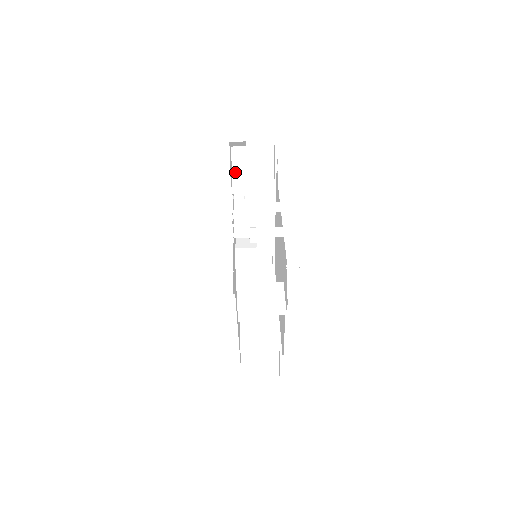
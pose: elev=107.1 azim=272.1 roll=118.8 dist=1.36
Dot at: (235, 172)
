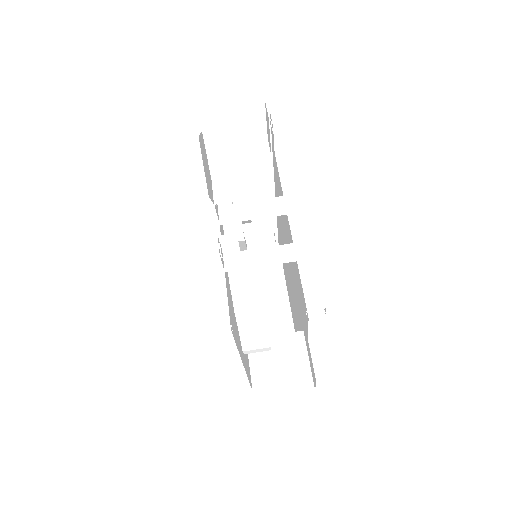
Dot at: (214, 167)
